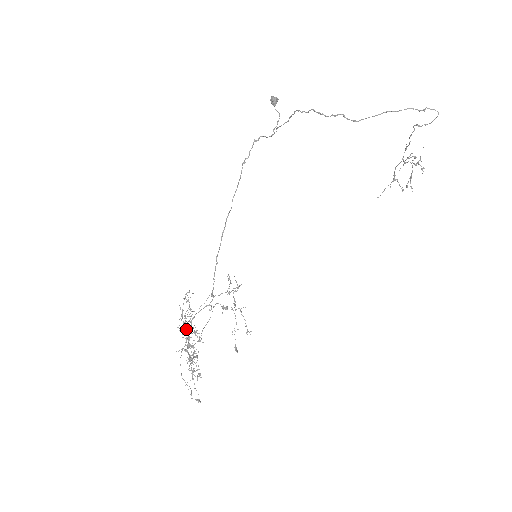
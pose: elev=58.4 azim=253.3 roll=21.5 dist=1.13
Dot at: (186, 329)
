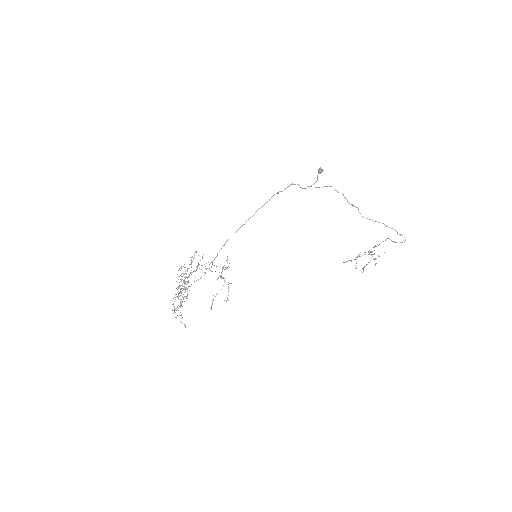
Dot at: (180, 275)
